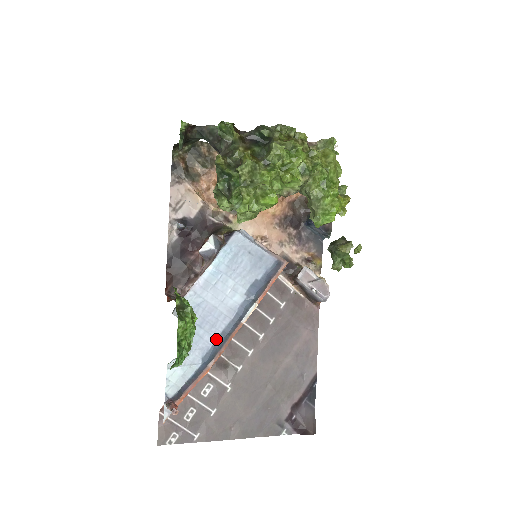
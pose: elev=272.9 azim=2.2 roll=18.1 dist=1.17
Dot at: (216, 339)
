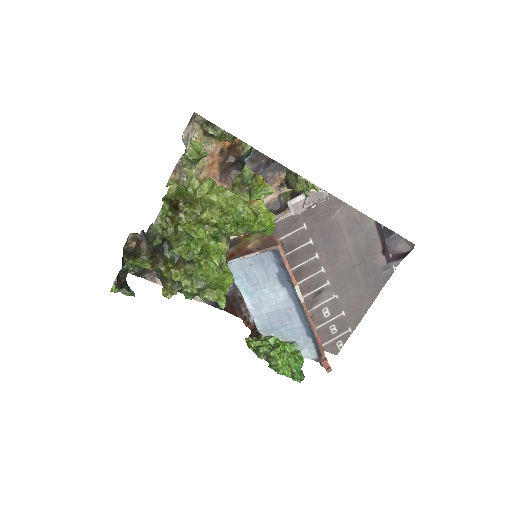
Dot at: (301, 322)
